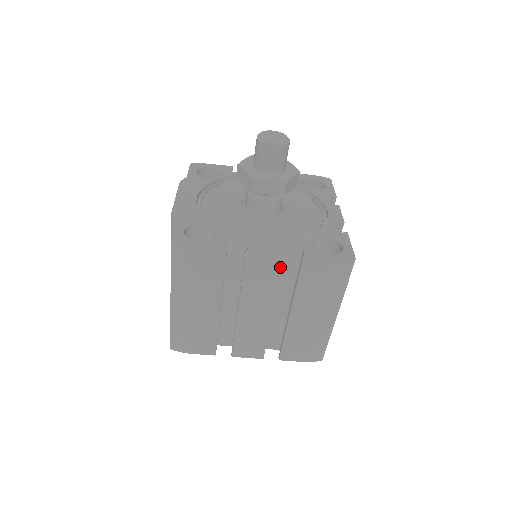
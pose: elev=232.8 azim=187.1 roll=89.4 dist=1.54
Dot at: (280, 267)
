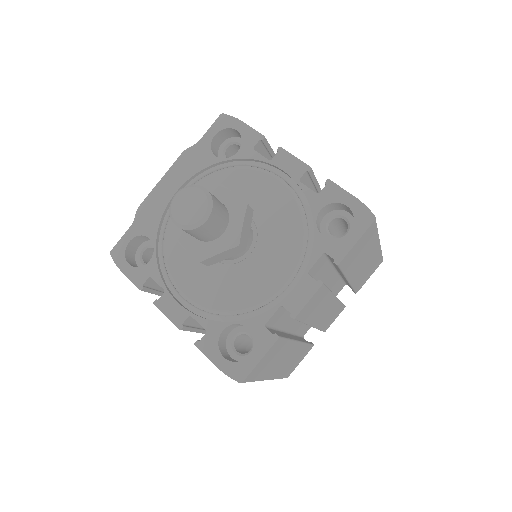
Dot at: (186, 330)
